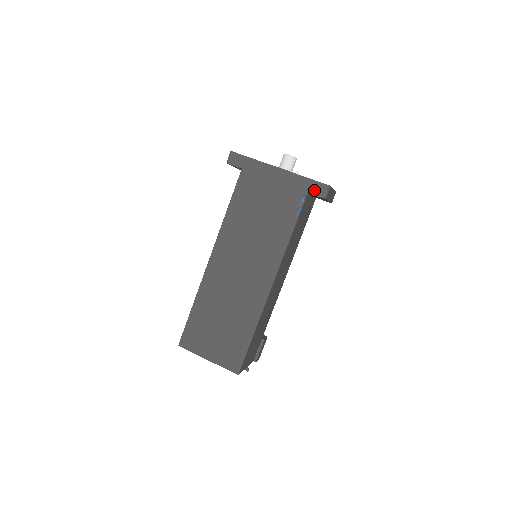
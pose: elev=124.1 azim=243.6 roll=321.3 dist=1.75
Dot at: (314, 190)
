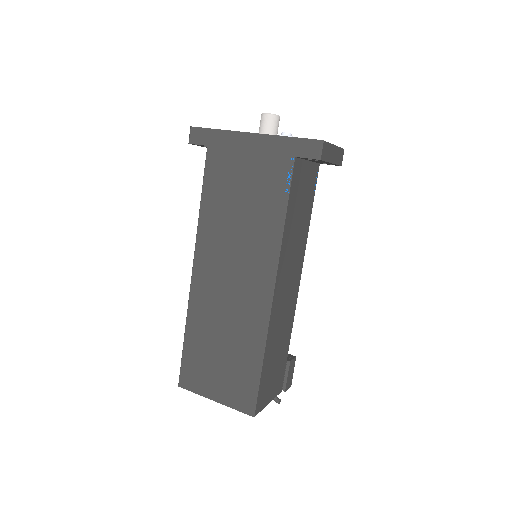
Dot at: (302, 152)
